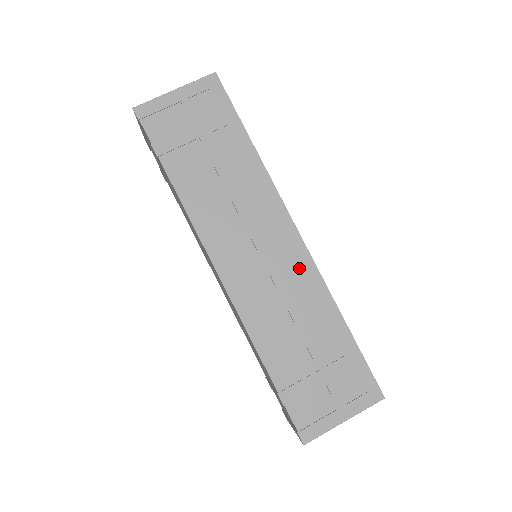
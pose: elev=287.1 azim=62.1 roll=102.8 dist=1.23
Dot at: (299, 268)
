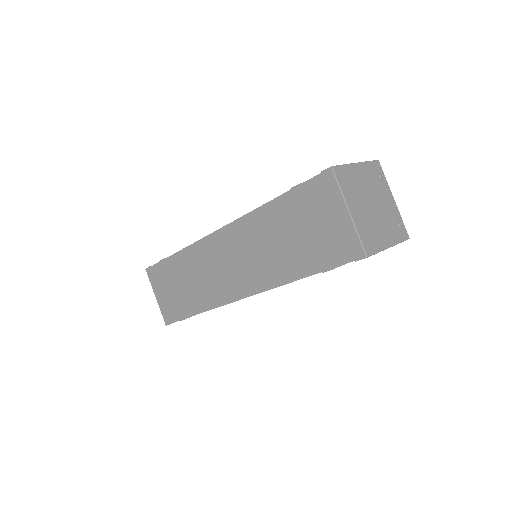
Dot at: occluded
